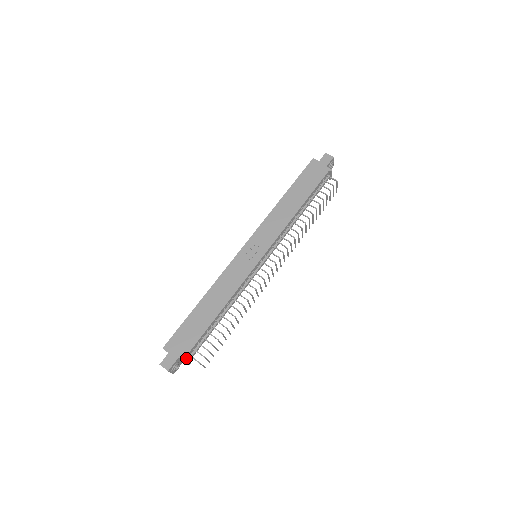
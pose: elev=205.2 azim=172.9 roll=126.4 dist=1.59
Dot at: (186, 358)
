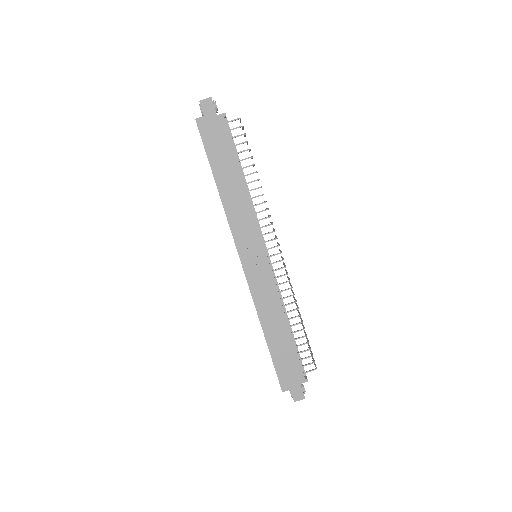
Dot at: (304, 377)
